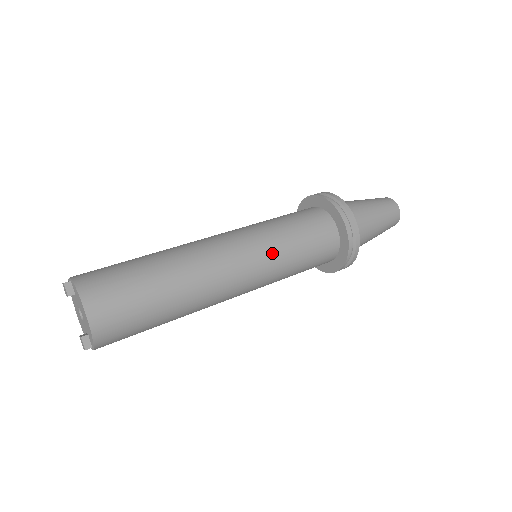
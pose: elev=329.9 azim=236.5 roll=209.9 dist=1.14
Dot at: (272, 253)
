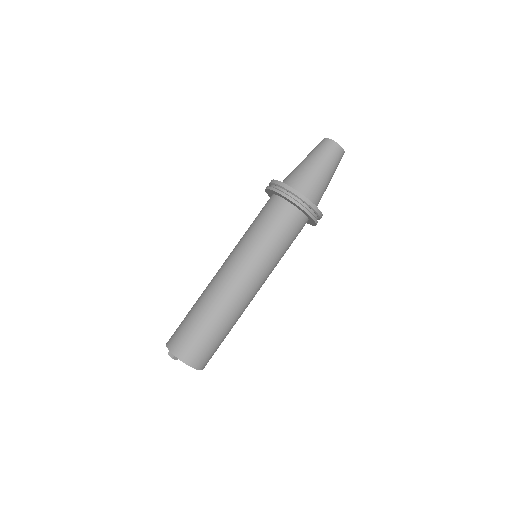
Dot at: (271, 266)
